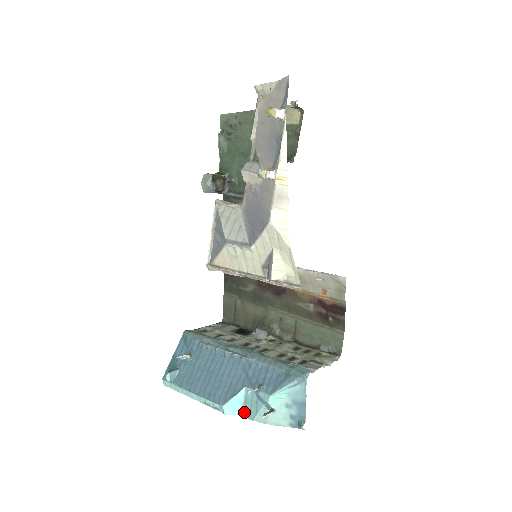
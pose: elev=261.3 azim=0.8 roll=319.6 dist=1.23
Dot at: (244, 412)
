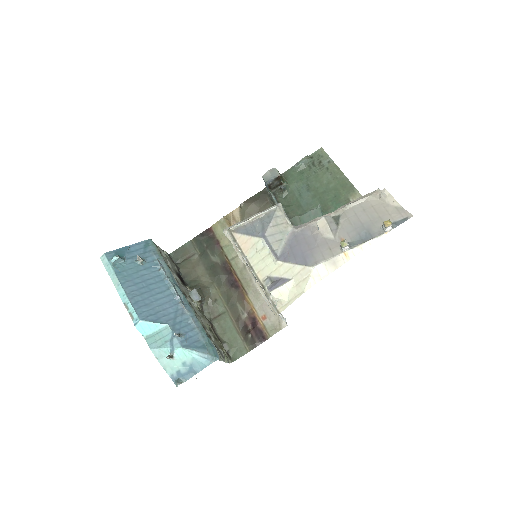
Dot at: (149, 338)
